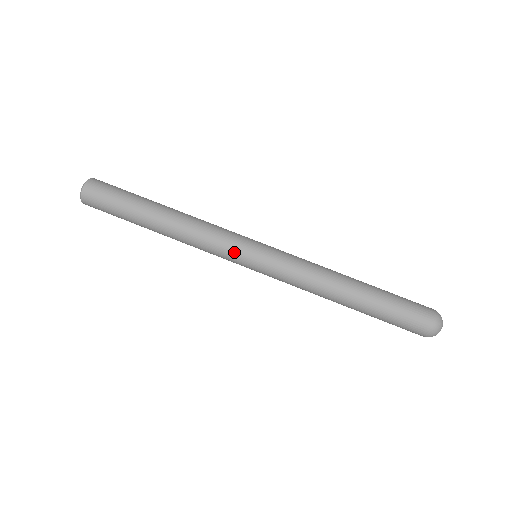
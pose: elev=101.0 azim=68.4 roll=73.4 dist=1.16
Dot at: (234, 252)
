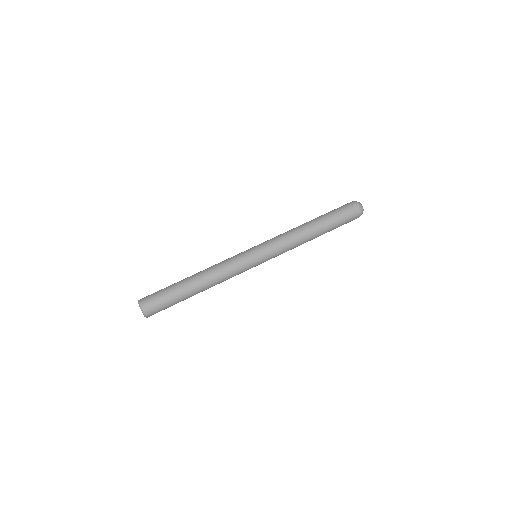
Dot at: (243, 255)
